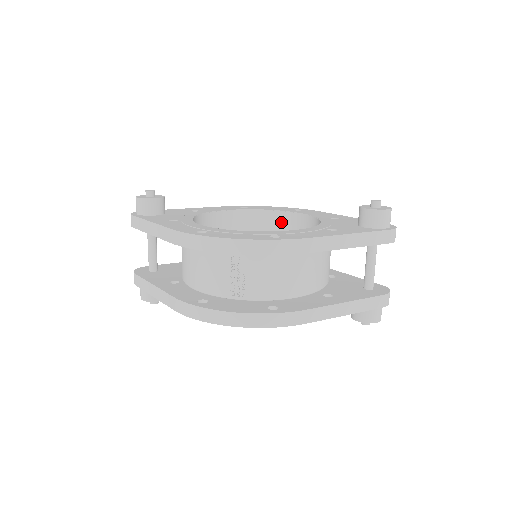
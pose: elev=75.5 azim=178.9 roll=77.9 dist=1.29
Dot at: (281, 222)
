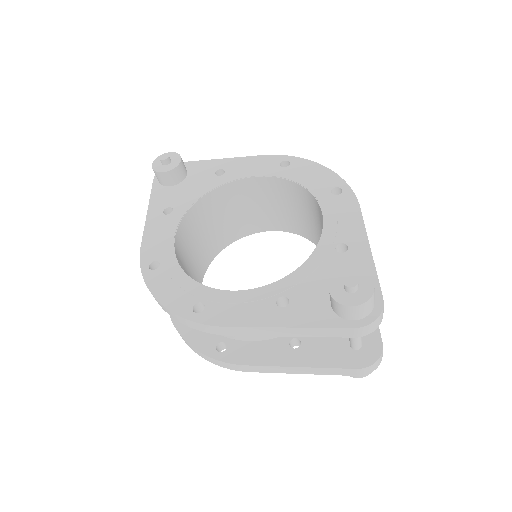
Dot at: (312, 203)
